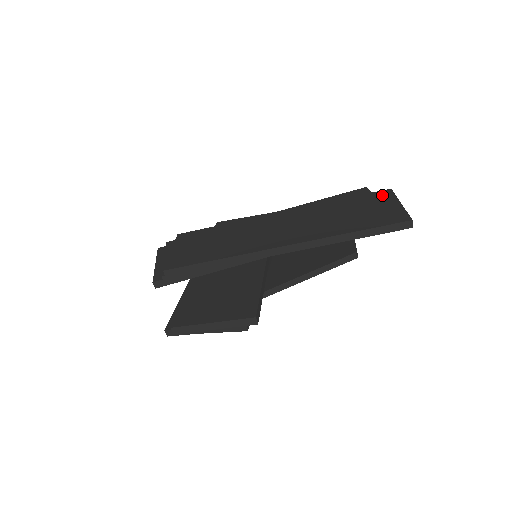
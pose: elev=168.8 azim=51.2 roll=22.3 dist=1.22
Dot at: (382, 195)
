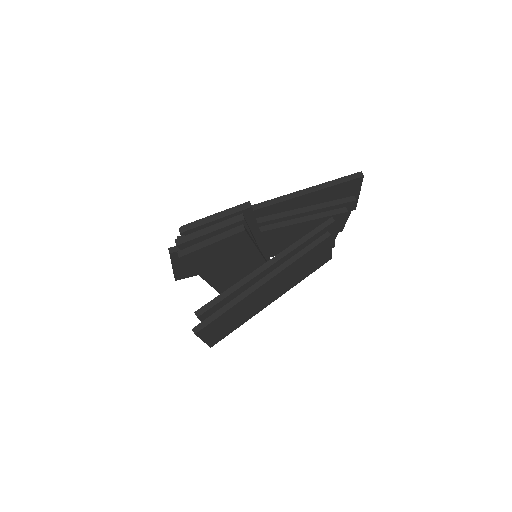
Dot at: occluded
